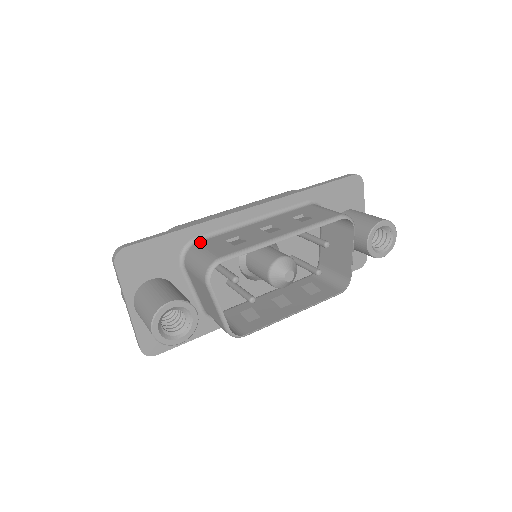
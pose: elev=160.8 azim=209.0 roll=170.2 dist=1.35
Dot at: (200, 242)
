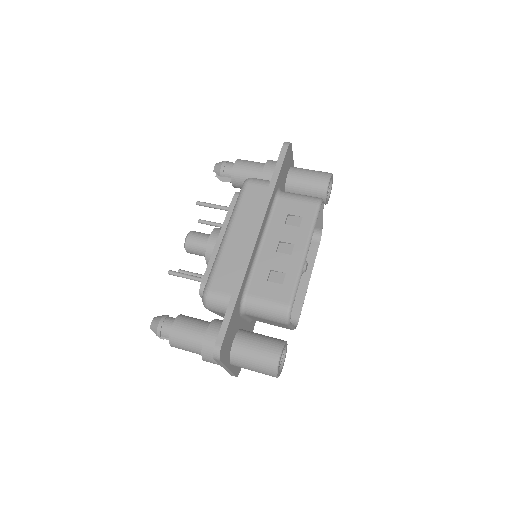
Dot at: (249, 293)
